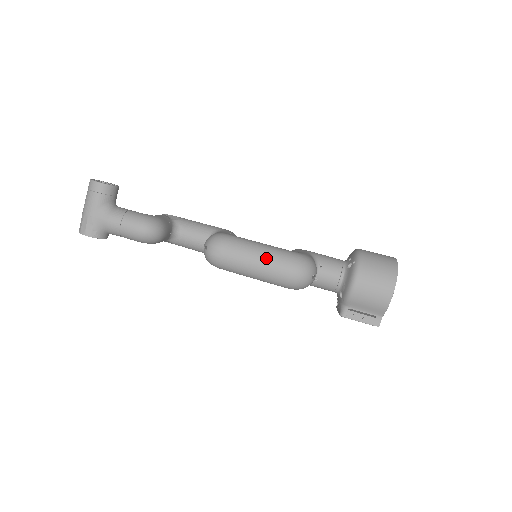
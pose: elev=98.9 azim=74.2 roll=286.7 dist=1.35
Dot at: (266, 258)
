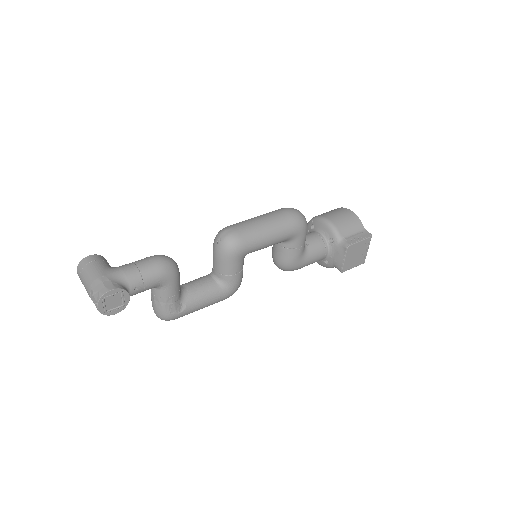
Dot at: (264, 215)
